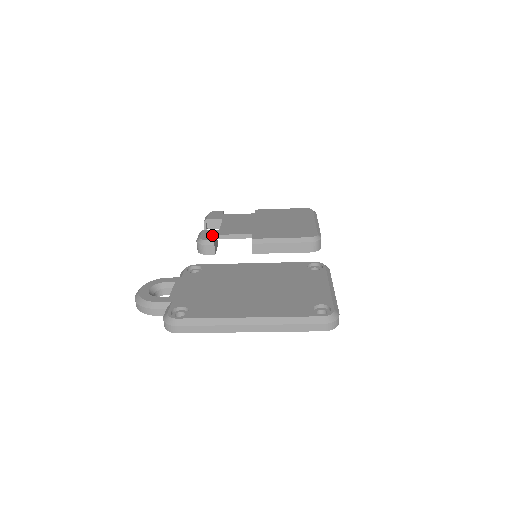
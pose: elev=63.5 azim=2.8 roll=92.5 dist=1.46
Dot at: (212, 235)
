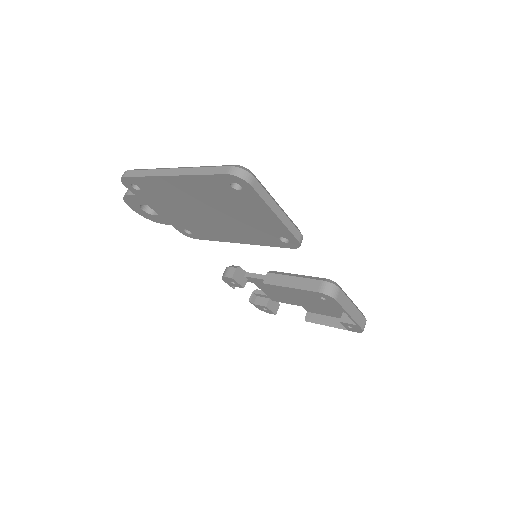
Dot at: (243, 271)
